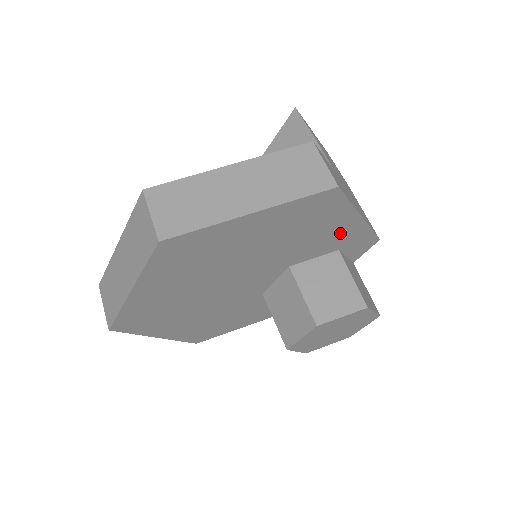
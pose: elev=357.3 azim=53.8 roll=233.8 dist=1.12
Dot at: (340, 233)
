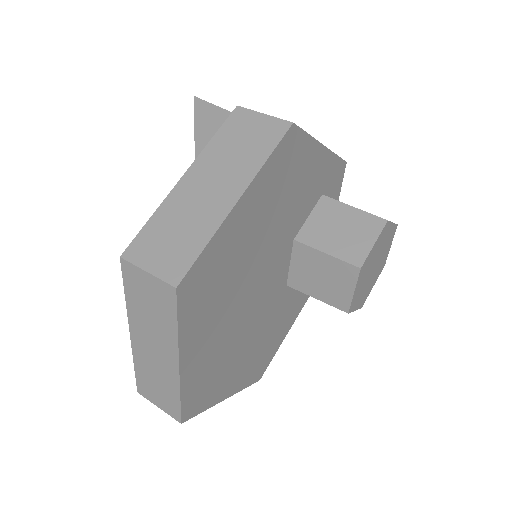
Dot at: (315, 175)
